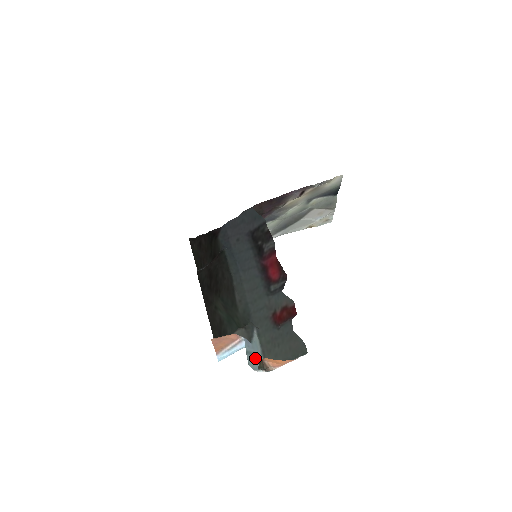
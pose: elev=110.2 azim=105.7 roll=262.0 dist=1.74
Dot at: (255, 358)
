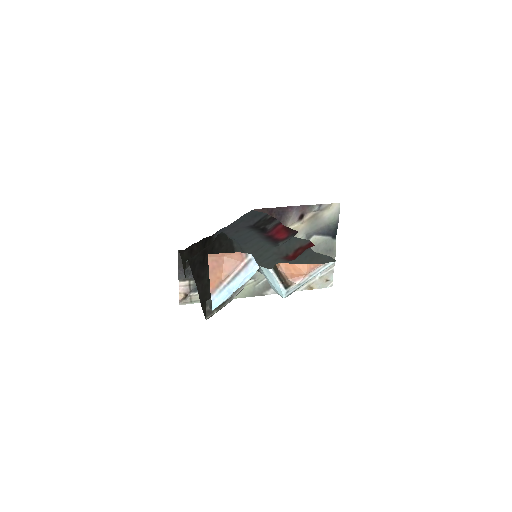
Dot at: occluded
